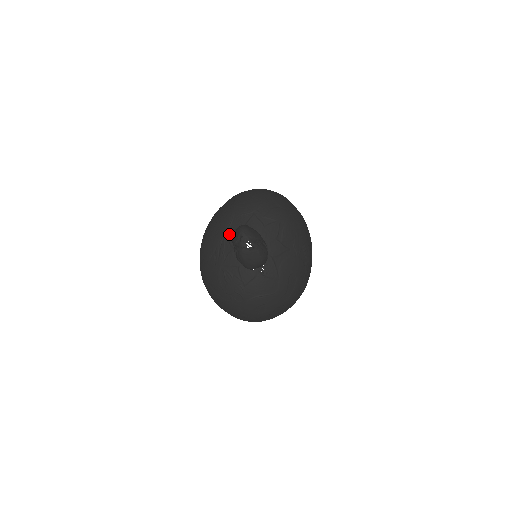
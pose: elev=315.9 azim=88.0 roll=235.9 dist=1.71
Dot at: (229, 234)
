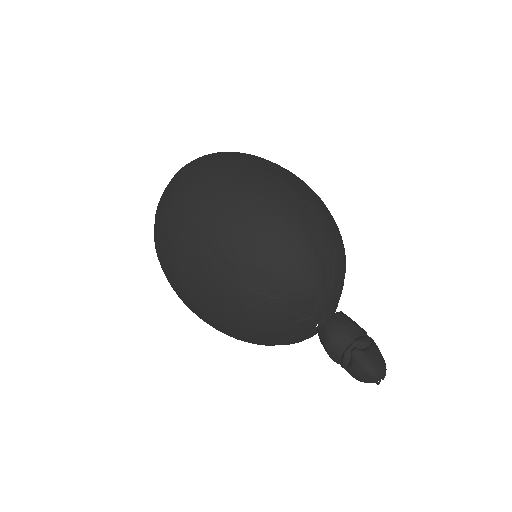
Dot at: (291, 327)
